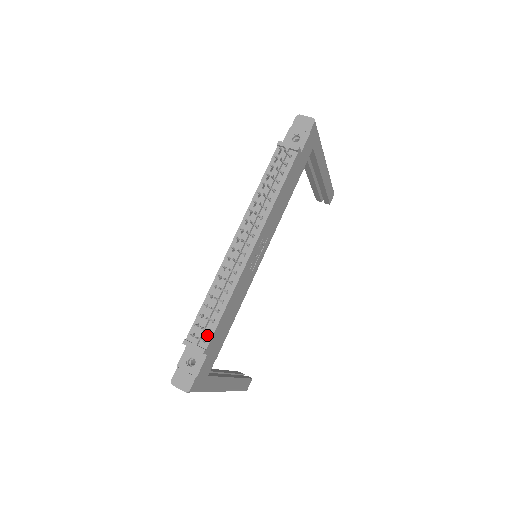
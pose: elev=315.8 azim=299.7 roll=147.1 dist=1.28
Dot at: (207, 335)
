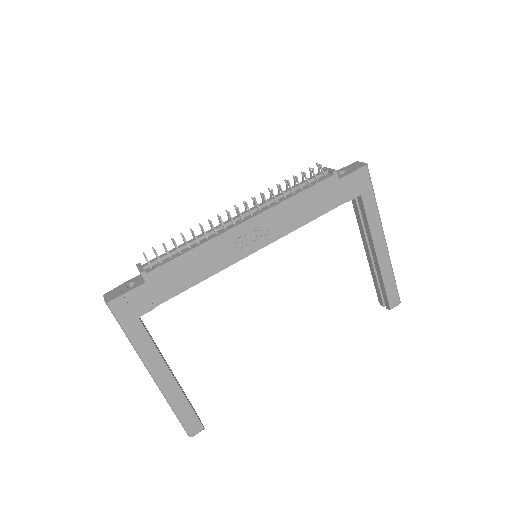
Dot at: (157, 265)
